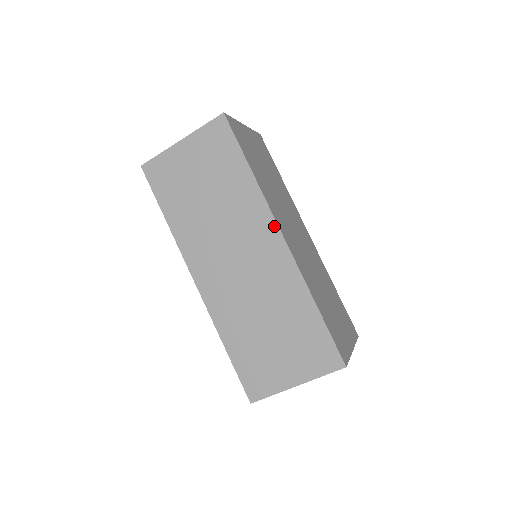
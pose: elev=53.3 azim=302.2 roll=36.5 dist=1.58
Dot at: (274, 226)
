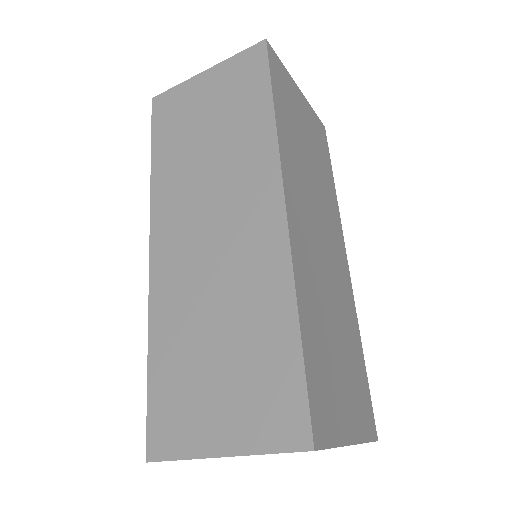
Dot at: (278, 187)
